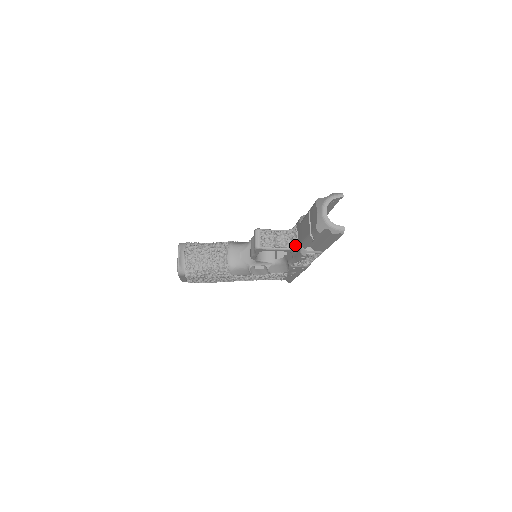
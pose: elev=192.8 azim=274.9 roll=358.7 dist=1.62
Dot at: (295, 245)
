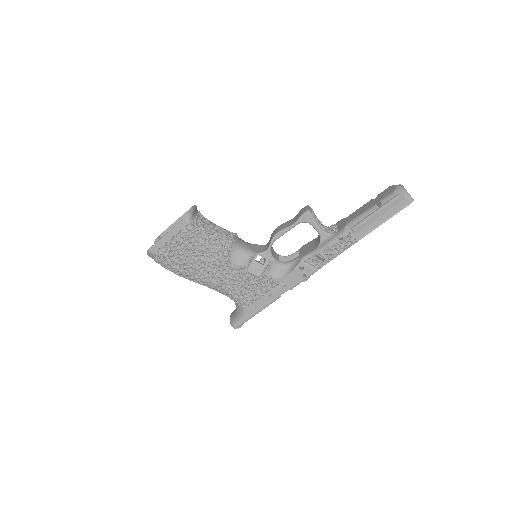
Dot at: (334, 230)
